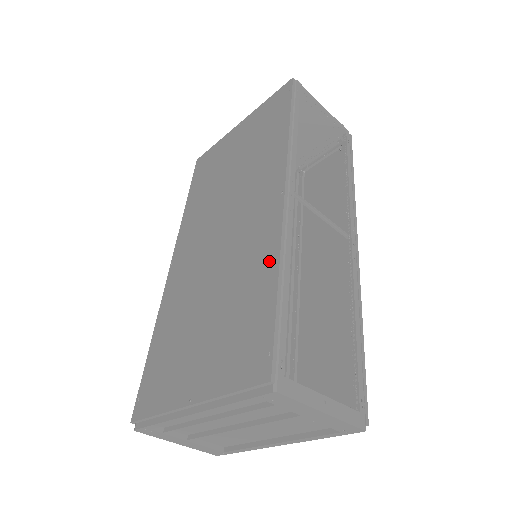
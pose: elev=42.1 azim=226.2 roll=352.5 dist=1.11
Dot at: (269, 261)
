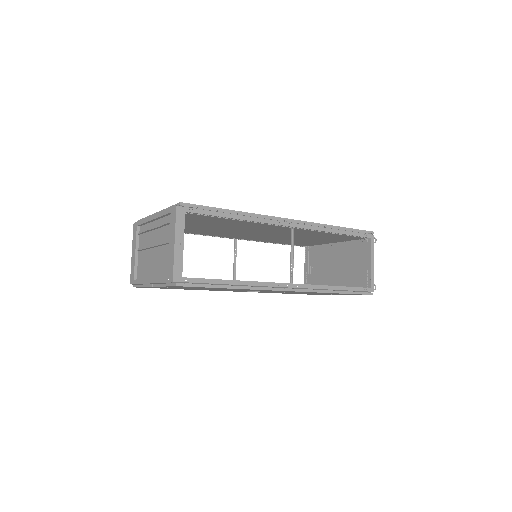
Dot at: occluded
